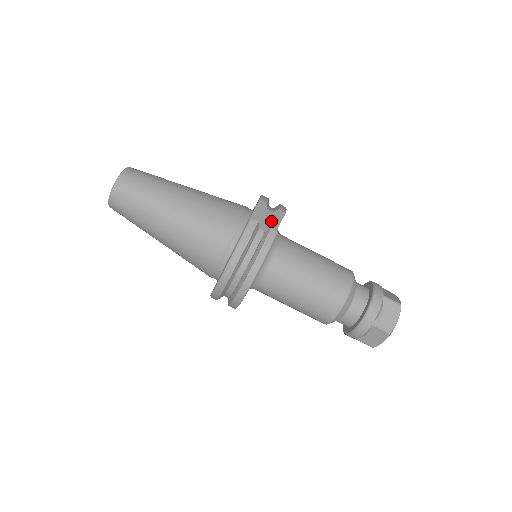
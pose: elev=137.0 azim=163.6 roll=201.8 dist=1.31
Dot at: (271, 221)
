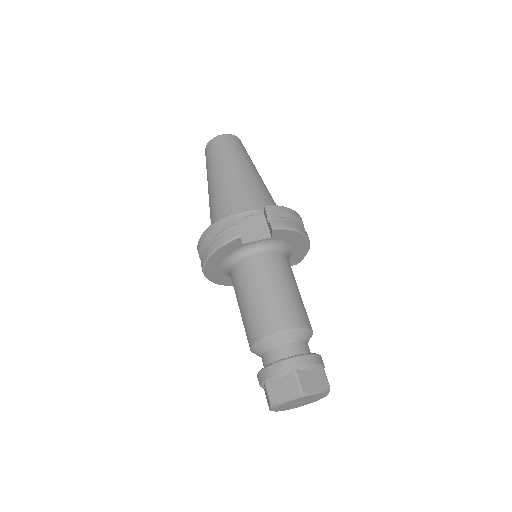
Dot at: (266, 230)
